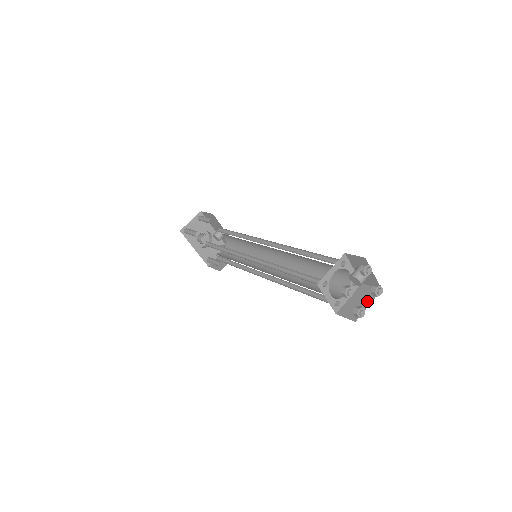
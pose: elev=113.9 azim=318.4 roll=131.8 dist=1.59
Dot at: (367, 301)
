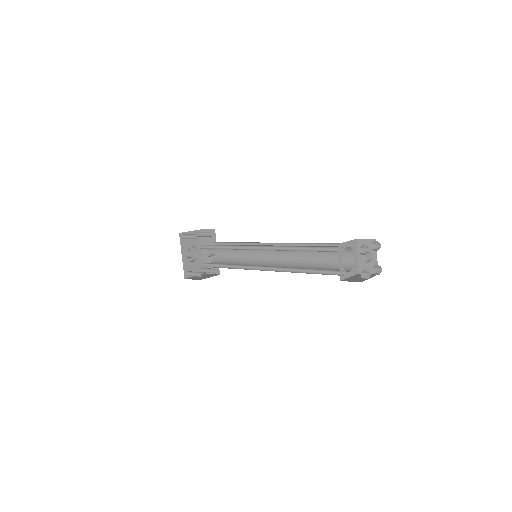
Dot at: occluded
